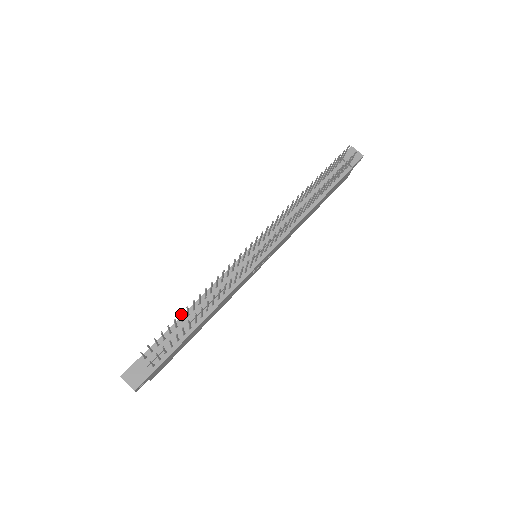
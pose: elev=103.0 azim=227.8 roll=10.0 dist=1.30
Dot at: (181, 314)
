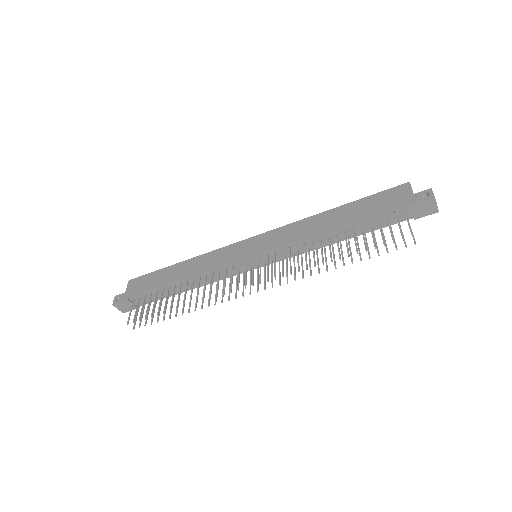
Dot at: (164, 311)
